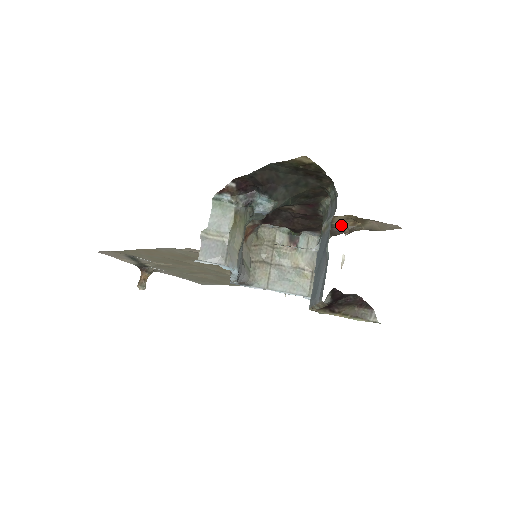
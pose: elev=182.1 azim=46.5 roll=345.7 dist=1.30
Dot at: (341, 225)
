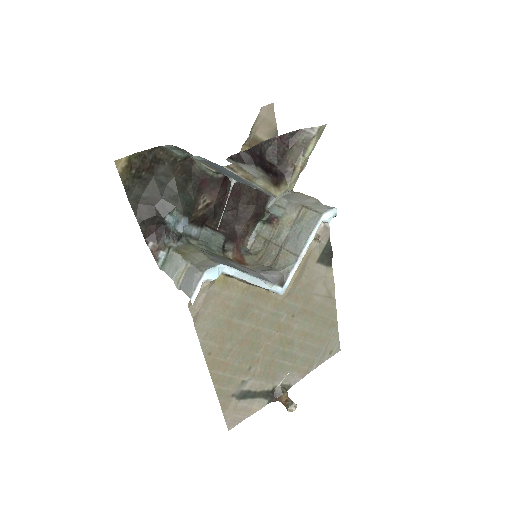
Dot at: occluded
